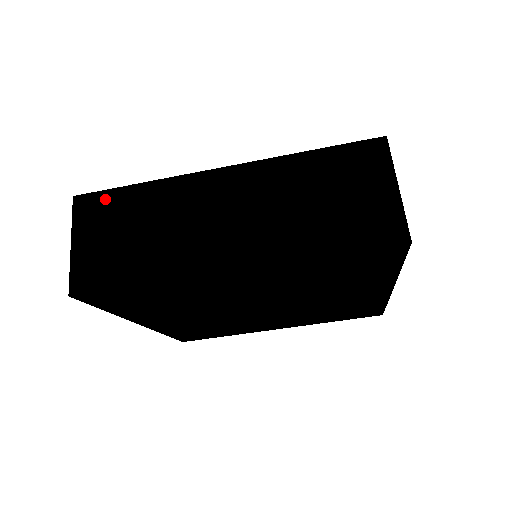
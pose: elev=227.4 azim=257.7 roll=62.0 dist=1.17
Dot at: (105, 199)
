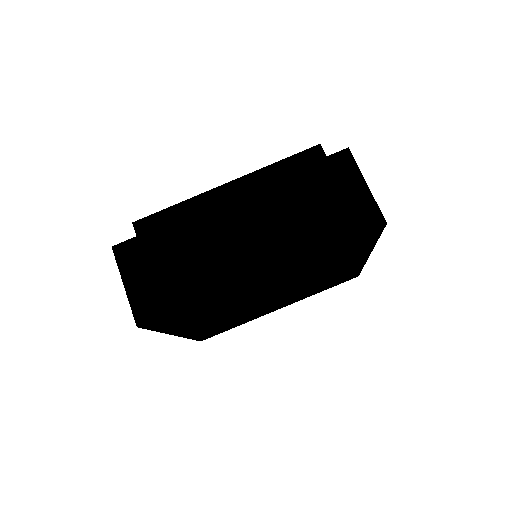
Dot at: (140, 243)
